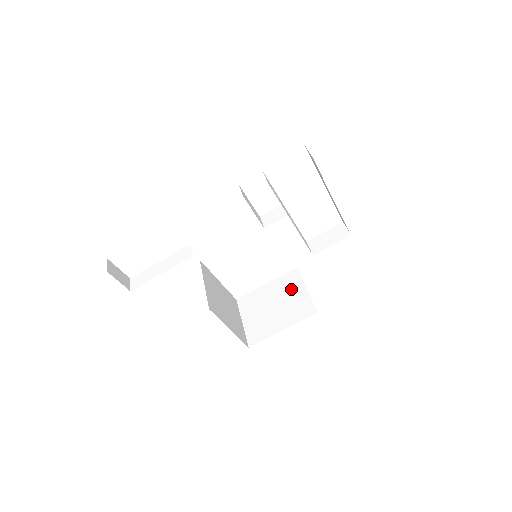
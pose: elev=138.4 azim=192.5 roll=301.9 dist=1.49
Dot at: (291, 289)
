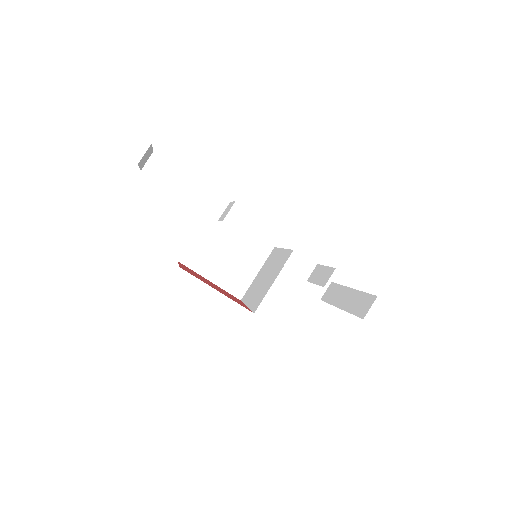
Dot at: (250, 259)
